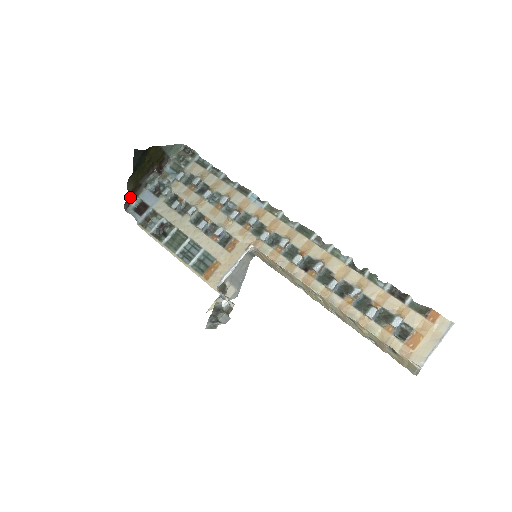
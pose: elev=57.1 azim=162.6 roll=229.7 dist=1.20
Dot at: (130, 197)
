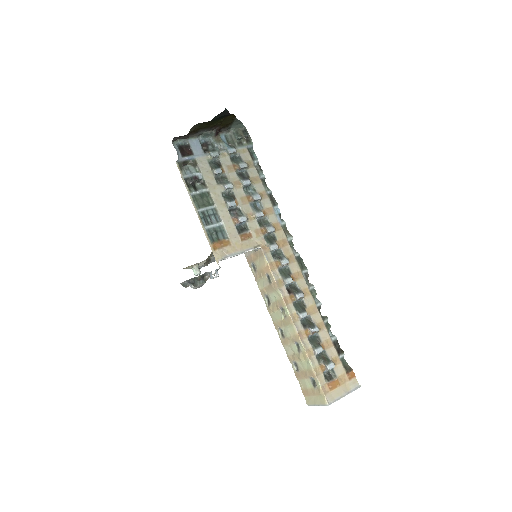
Dot at: (184, 135)
